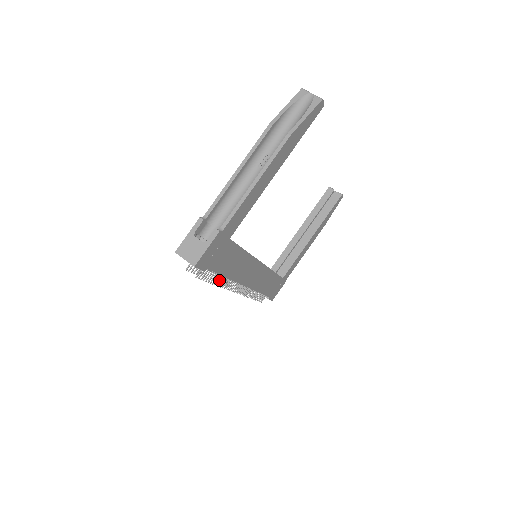
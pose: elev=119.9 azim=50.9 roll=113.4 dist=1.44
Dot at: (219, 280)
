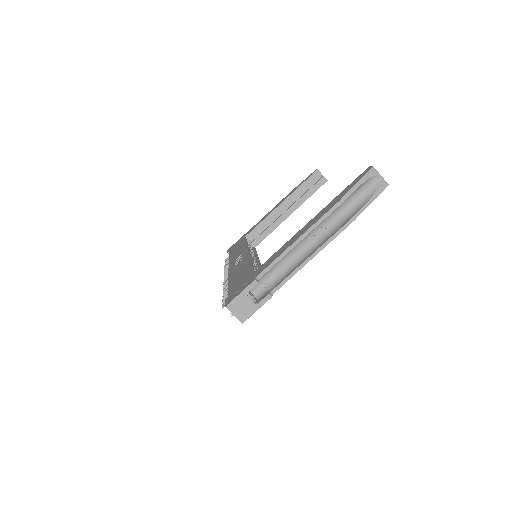
Dot at: occluded
